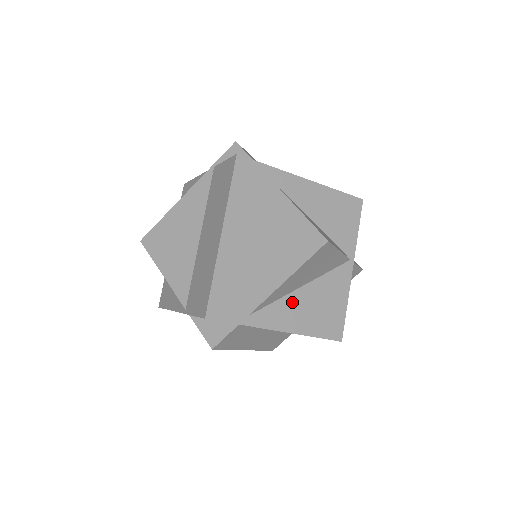
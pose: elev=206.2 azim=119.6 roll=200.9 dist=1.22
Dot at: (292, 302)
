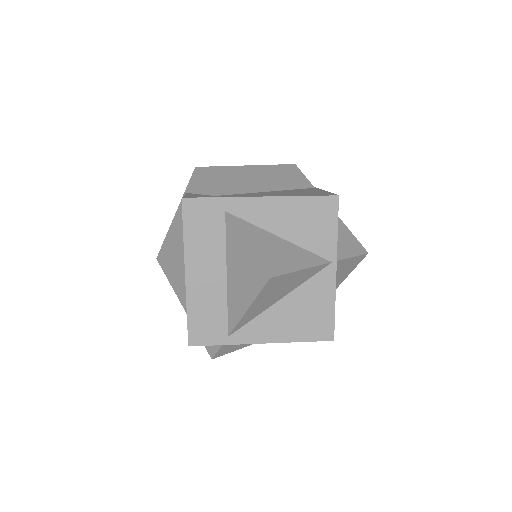
Dot at: (271, 316)
